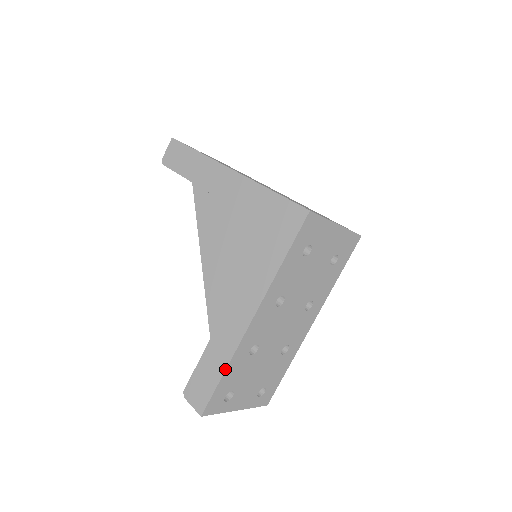
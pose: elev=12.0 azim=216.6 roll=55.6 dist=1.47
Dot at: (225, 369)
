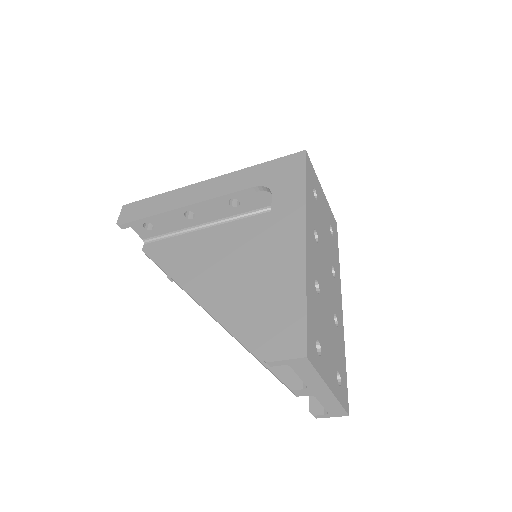
Dot at: (305, 290)
